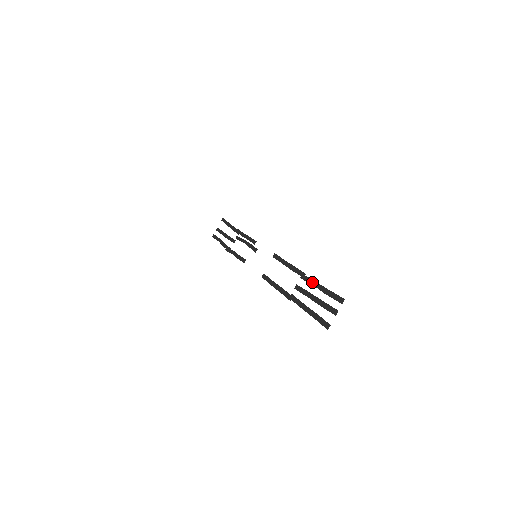
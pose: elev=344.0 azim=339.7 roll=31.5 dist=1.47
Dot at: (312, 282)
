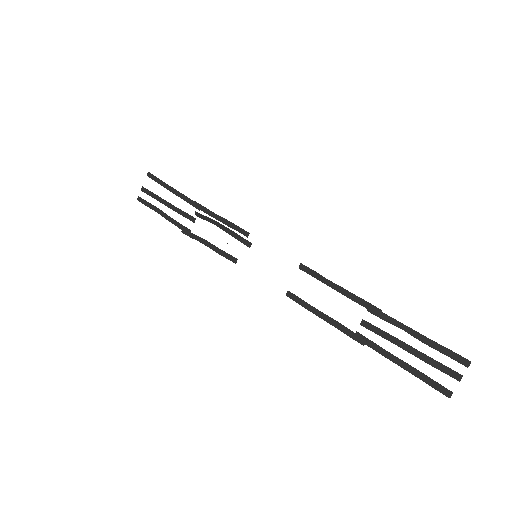
Dot at: (396, 323)
